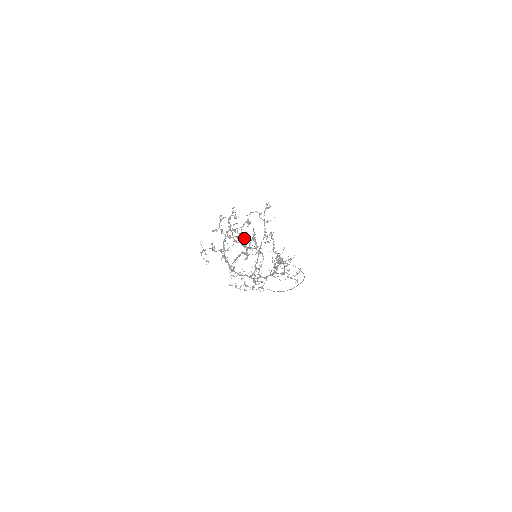
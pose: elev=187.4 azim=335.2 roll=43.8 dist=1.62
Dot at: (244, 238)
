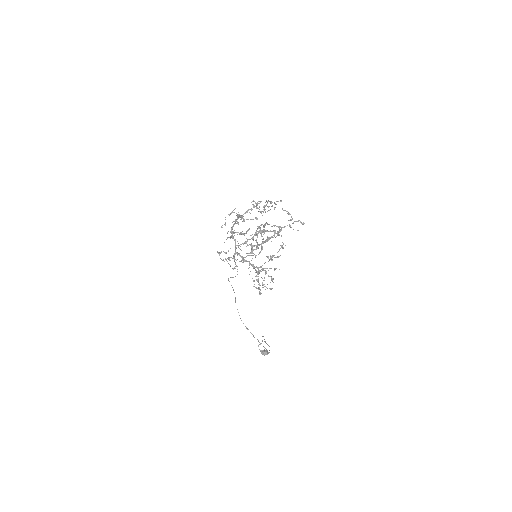
Dot at: occluded
